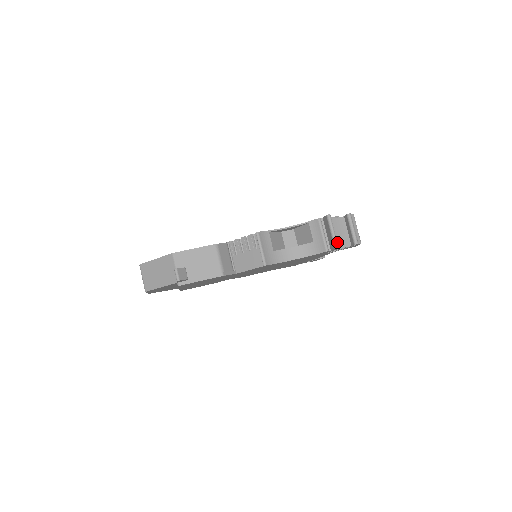
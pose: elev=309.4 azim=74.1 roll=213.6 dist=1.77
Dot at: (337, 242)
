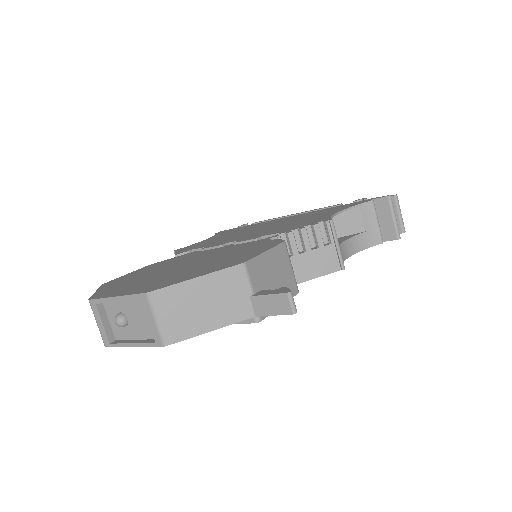
Dot at: occluded
